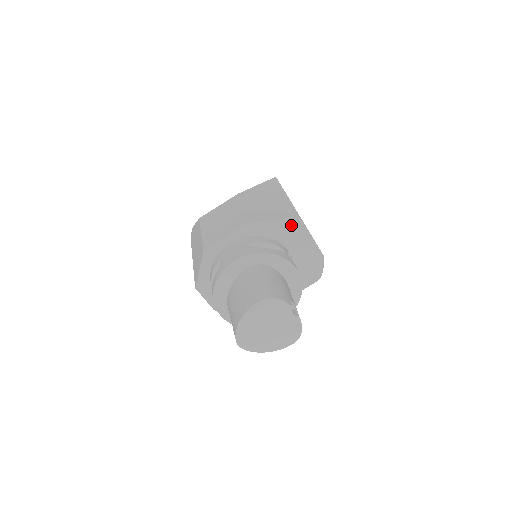
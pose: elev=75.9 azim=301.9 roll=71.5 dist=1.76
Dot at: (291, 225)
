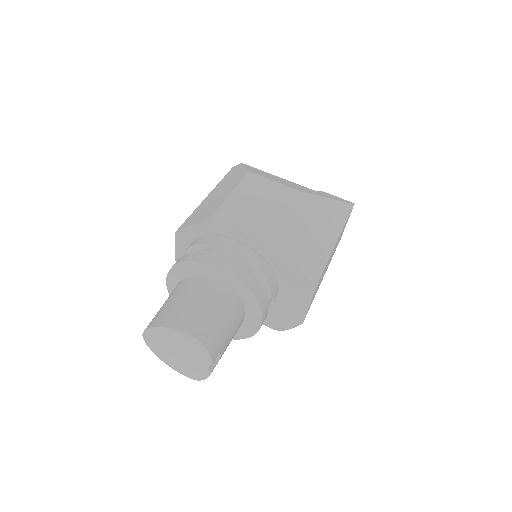
Dot at: (303, 281)
